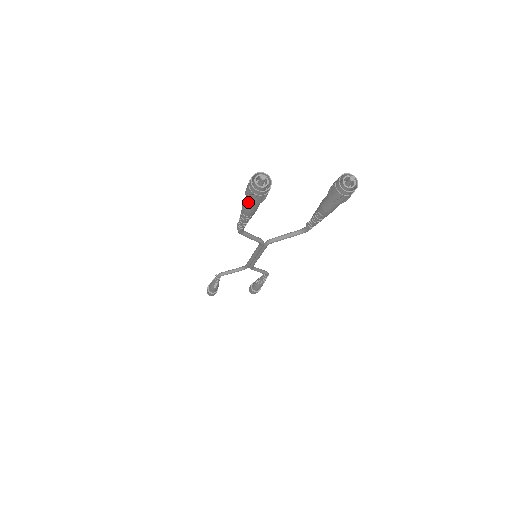
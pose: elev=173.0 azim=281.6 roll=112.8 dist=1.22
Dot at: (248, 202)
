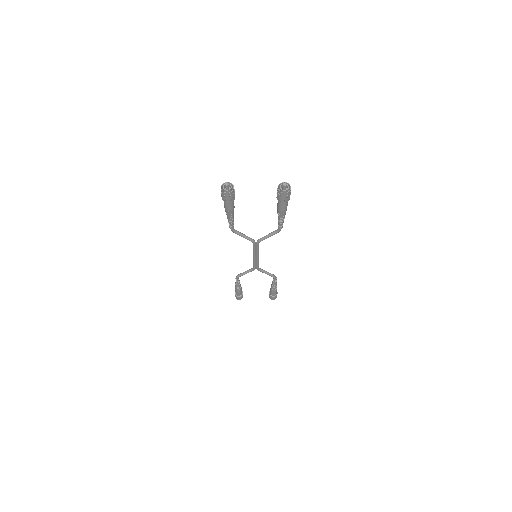
Dot at: (224, 203)
